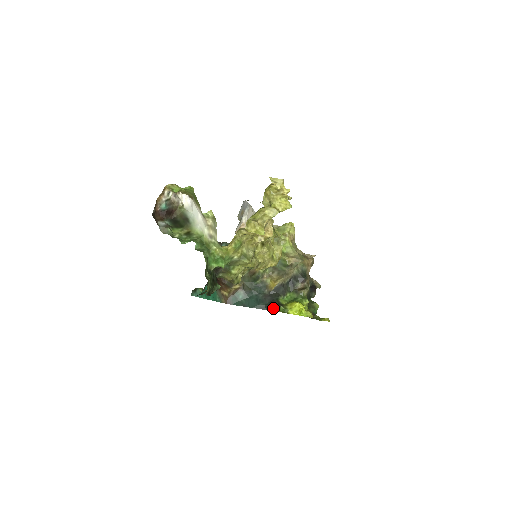
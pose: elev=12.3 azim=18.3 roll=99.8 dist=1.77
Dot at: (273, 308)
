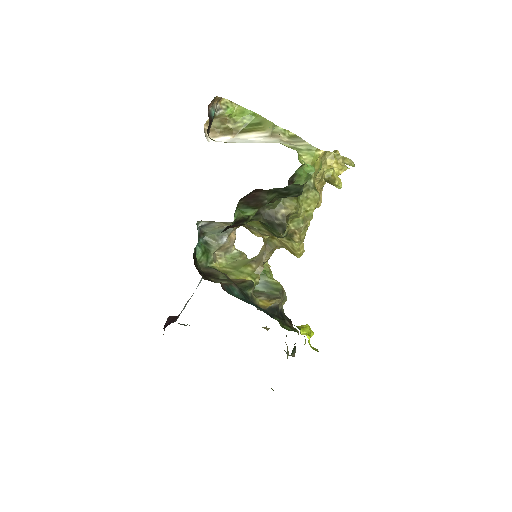
Dot at: (281, 319)
